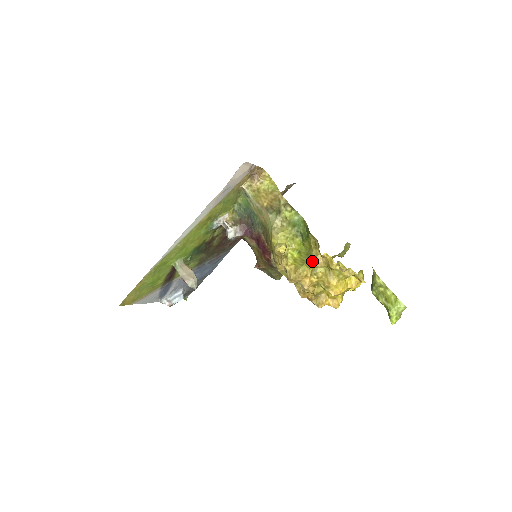
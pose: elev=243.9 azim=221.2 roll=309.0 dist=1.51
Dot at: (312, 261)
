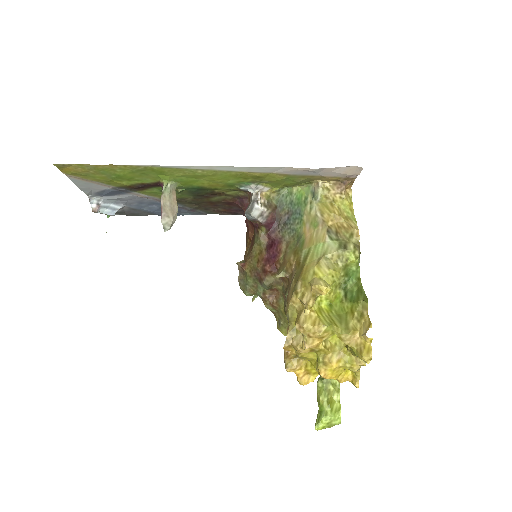
Dot at: (346, 331)
